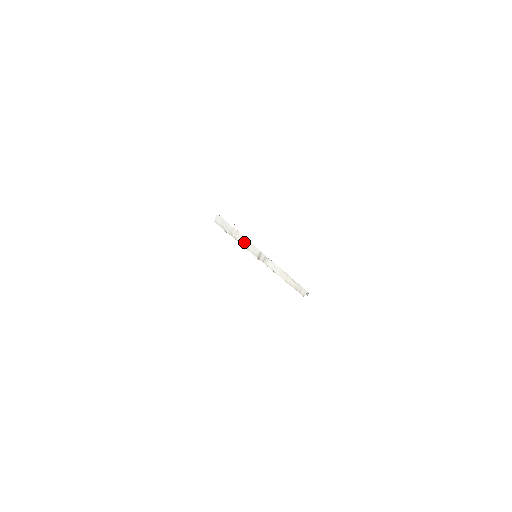
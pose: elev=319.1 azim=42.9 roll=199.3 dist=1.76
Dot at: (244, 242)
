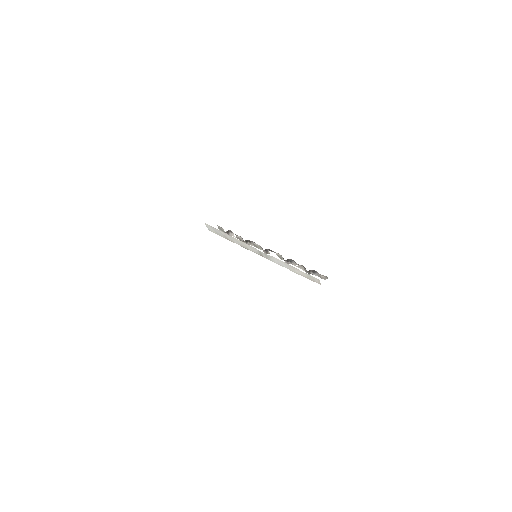
Dot at: (241, 244)
